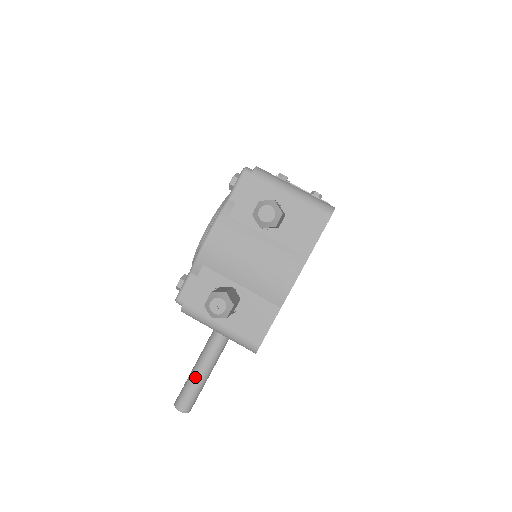
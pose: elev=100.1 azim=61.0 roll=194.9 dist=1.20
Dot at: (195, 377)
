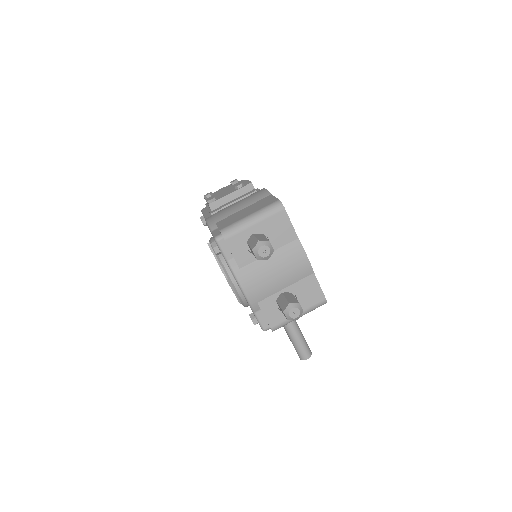
Dot at: (295, 337)
